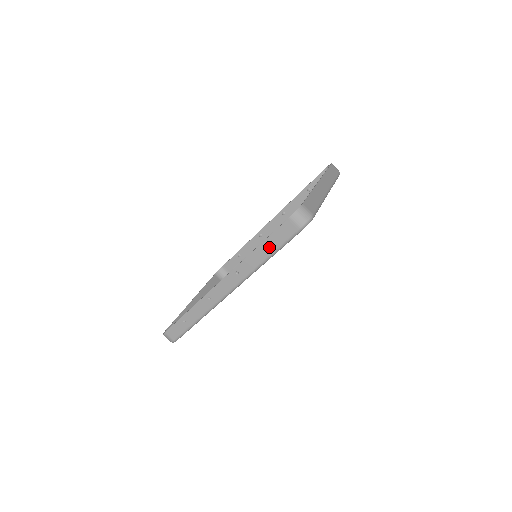
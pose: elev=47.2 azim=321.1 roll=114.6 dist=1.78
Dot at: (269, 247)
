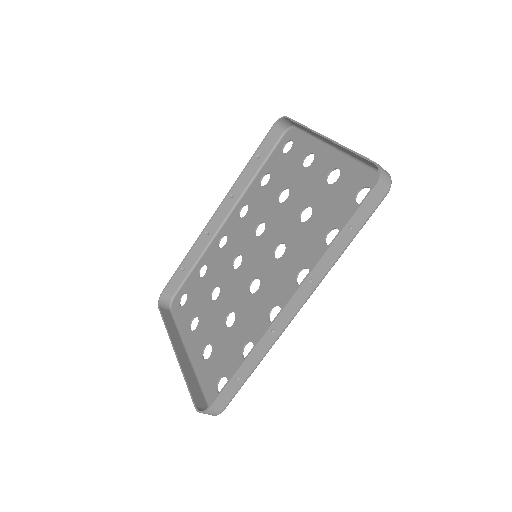
Dot at: (351, 231)
